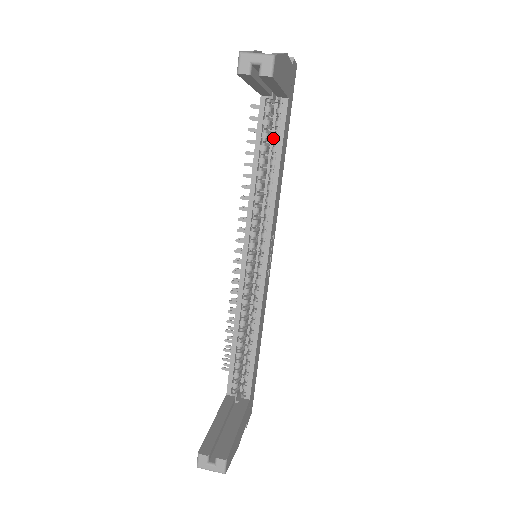
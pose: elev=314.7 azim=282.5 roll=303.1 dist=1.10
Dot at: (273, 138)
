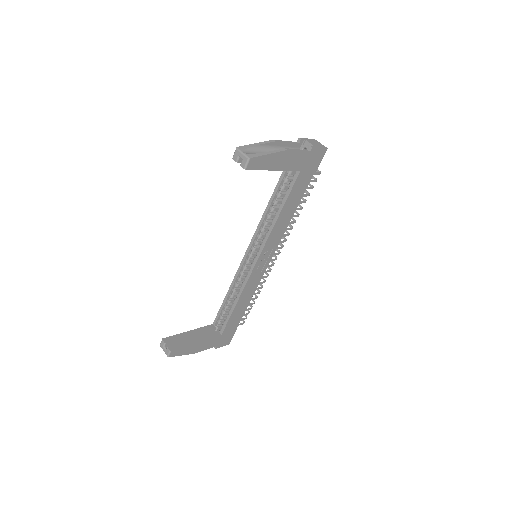
Dot at: (286, 191)
